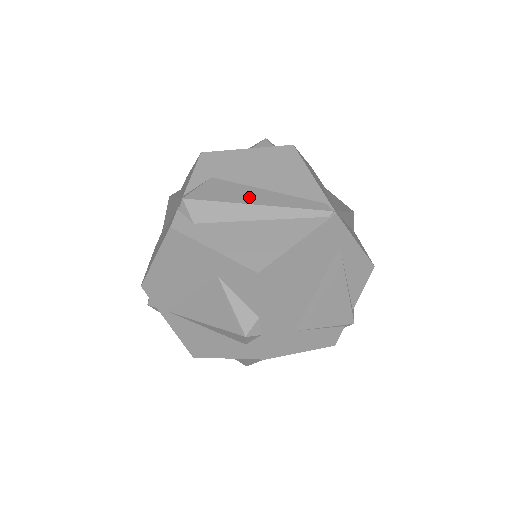
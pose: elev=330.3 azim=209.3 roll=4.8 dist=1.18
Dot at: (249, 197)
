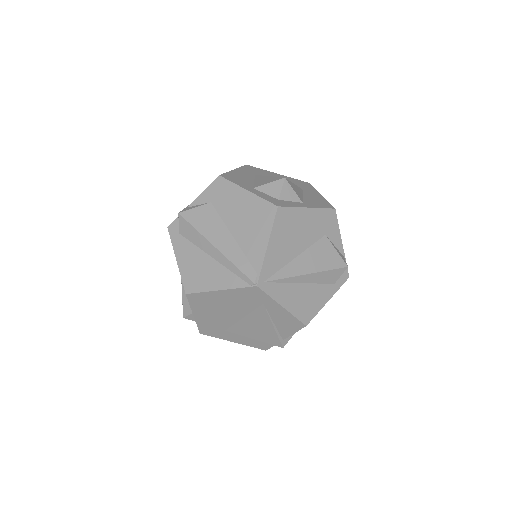
Dot at: (216, 236)
